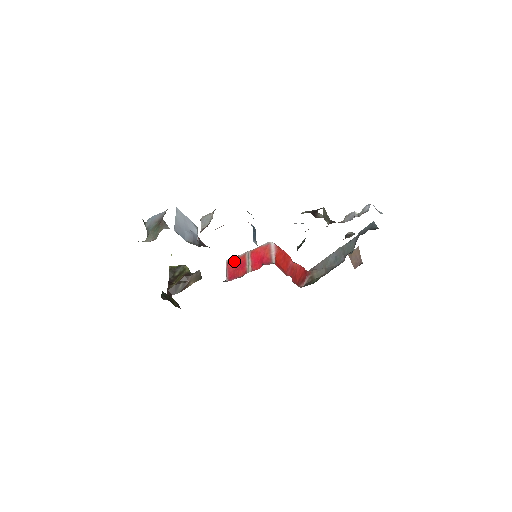
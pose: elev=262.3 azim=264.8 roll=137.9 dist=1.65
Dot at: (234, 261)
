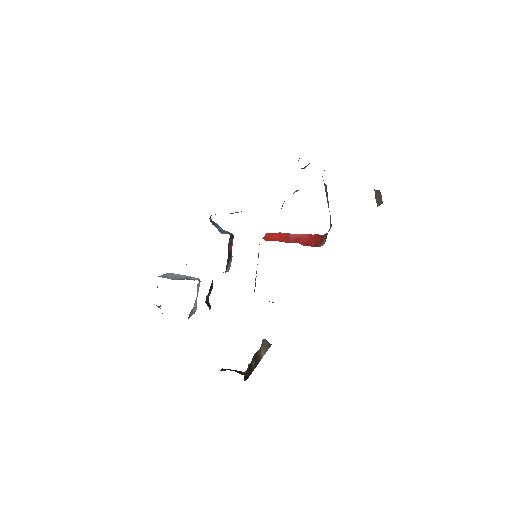
Dot at: (255, 284)
